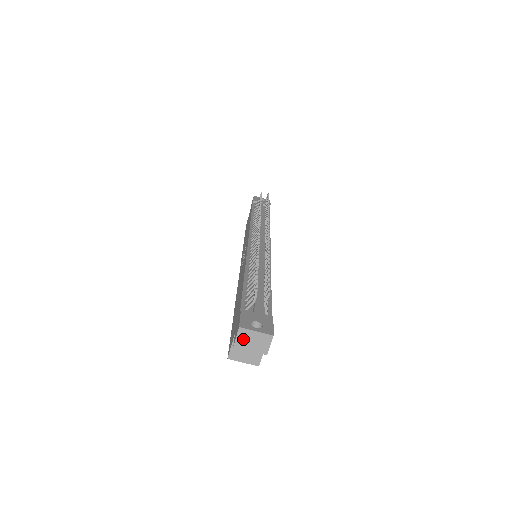
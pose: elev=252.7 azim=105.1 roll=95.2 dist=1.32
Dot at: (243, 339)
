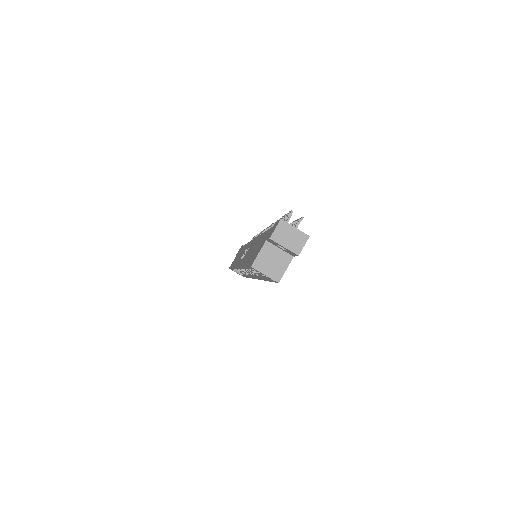
Dot at: (281, 232)
